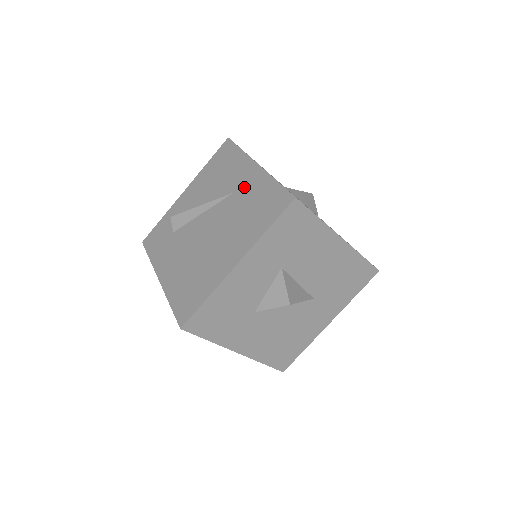
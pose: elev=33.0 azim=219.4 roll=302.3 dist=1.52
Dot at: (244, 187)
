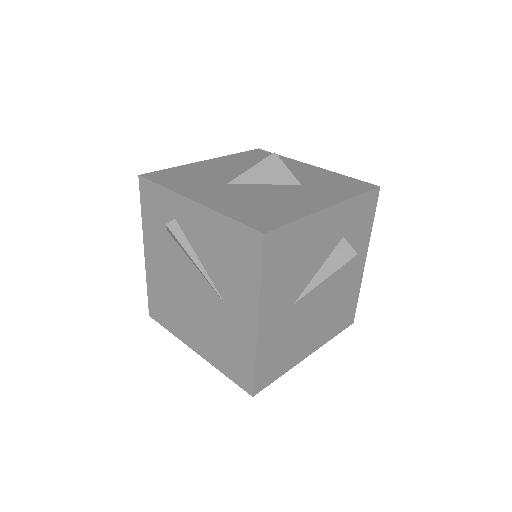
Dot at: (234, 320)
